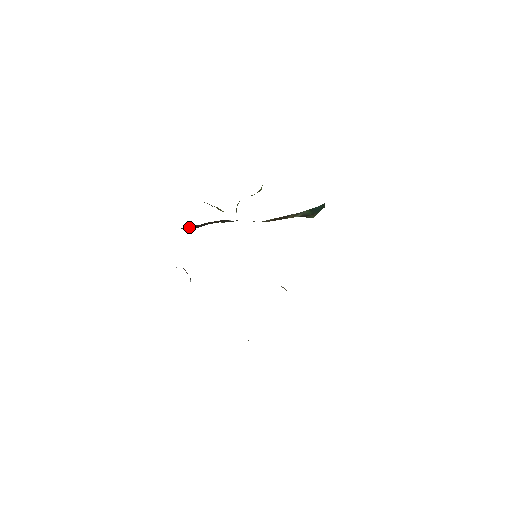
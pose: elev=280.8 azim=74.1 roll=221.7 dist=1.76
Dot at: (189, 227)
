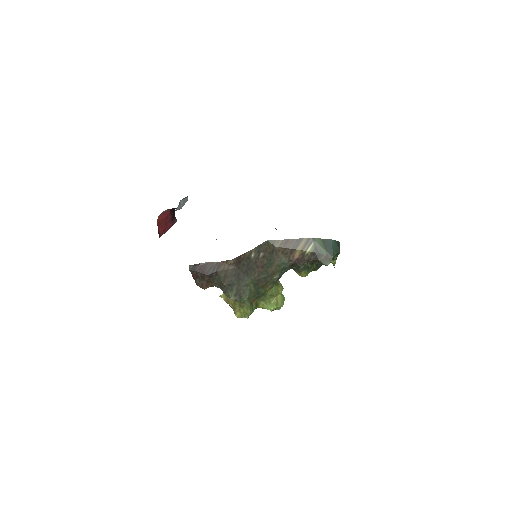
Dot at: (197, 265)
